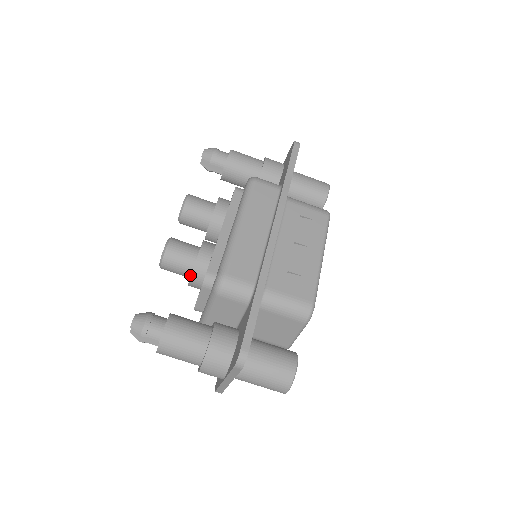
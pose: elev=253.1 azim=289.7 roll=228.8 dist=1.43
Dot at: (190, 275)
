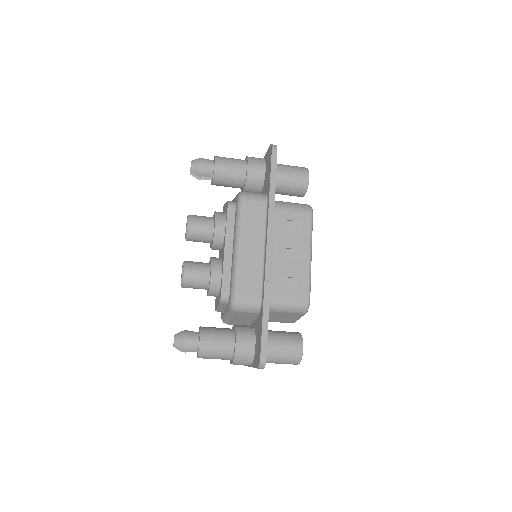
Dot at: (207, 289)
